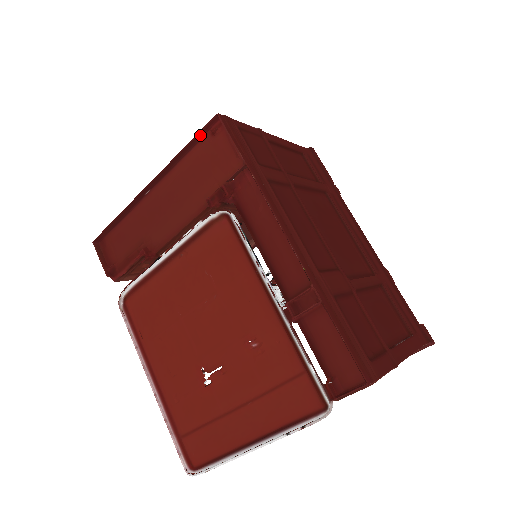
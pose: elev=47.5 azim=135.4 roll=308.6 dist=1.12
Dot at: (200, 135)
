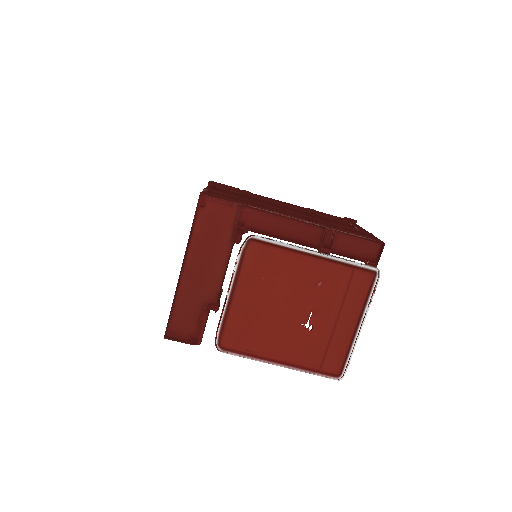
Dot at: (196, 214)
